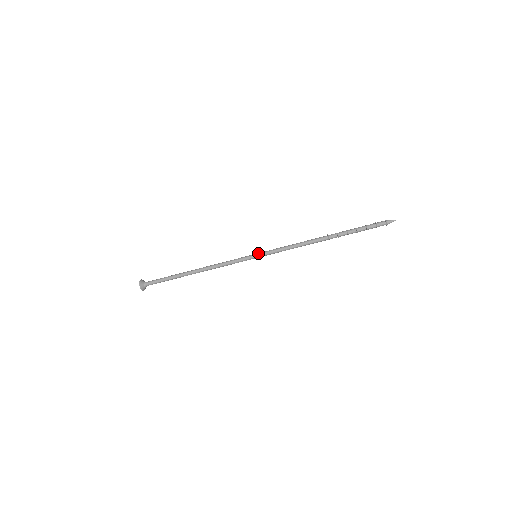
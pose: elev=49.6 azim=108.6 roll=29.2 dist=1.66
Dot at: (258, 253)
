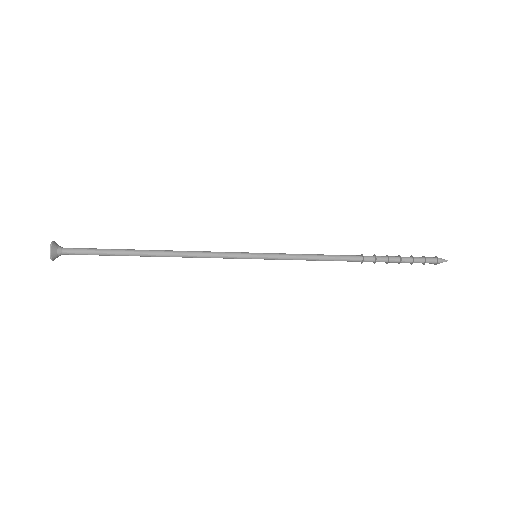
Dot at: (261, 258)
